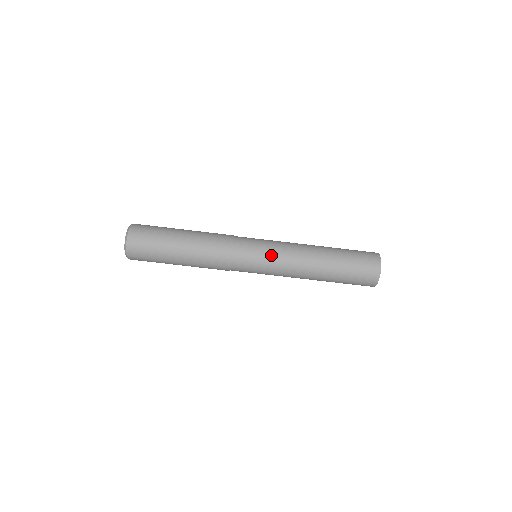
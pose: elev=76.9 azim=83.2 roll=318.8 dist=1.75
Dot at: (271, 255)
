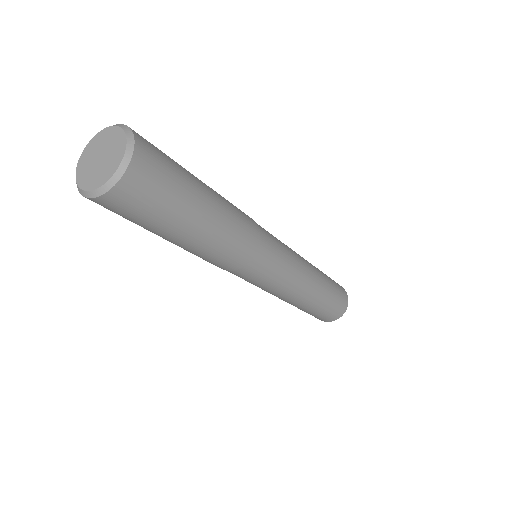
Dot at: occluded
